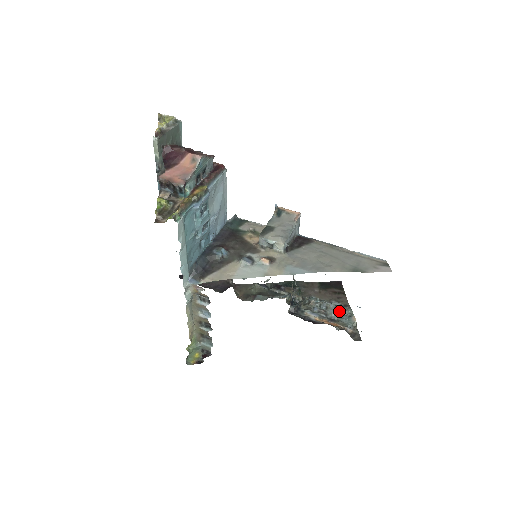
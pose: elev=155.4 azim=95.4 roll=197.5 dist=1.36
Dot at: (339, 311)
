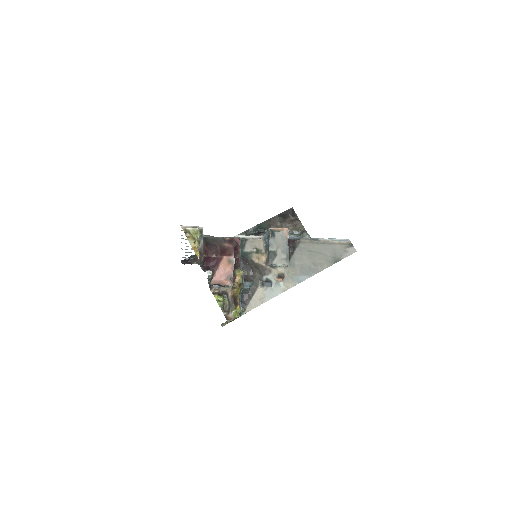
Dot at: occluded
